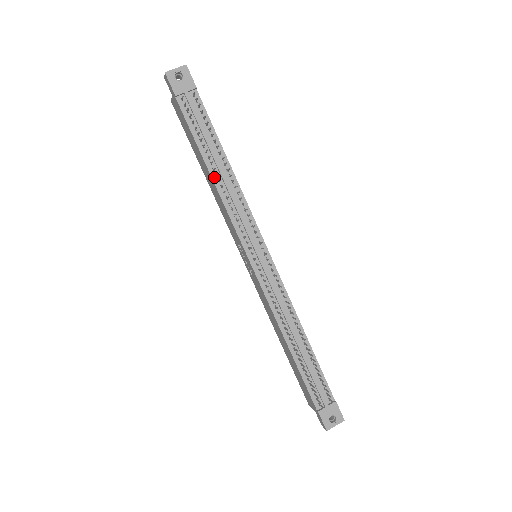
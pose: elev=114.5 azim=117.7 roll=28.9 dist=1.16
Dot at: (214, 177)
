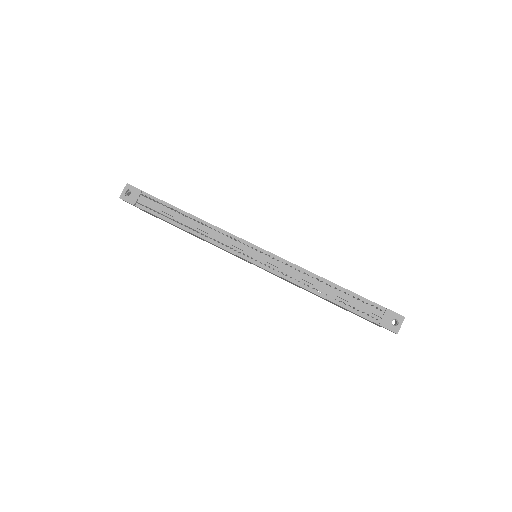
Dot at: (190, 231)
